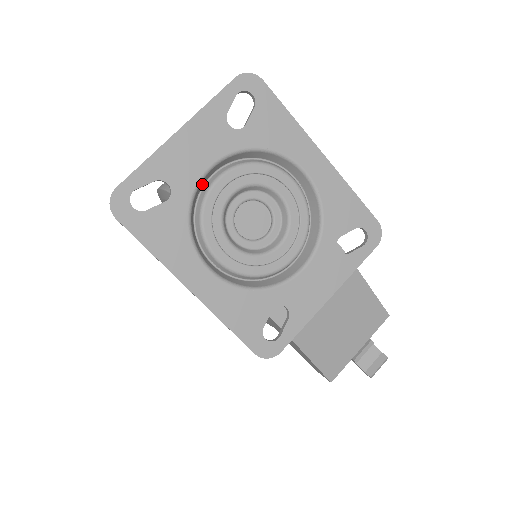
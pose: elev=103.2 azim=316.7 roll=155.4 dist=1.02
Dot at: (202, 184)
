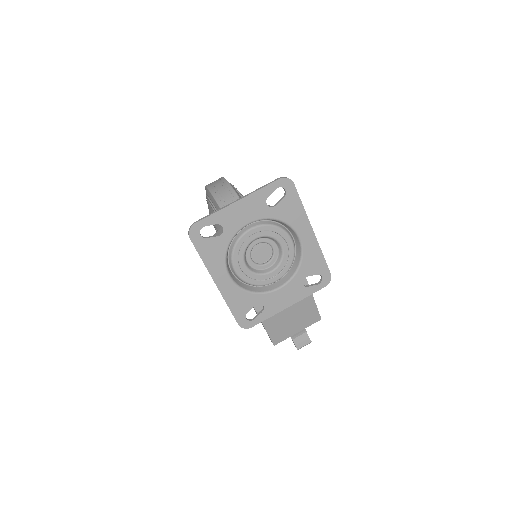
Dot at: (241, 229)
